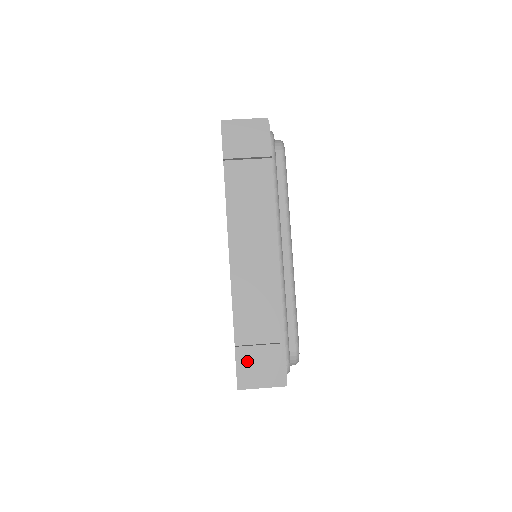
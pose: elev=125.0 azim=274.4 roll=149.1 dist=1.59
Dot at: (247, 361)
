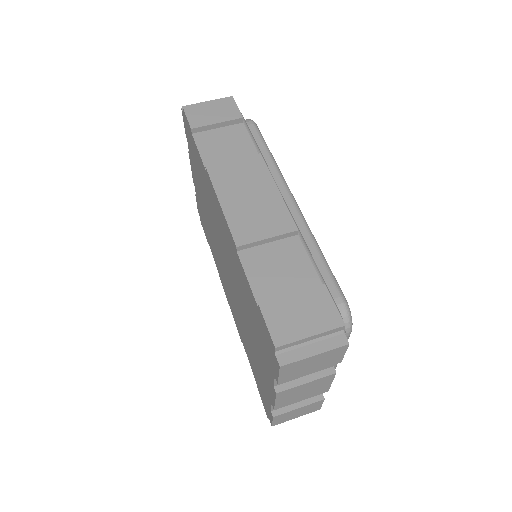
Dot at: (281, 317)
